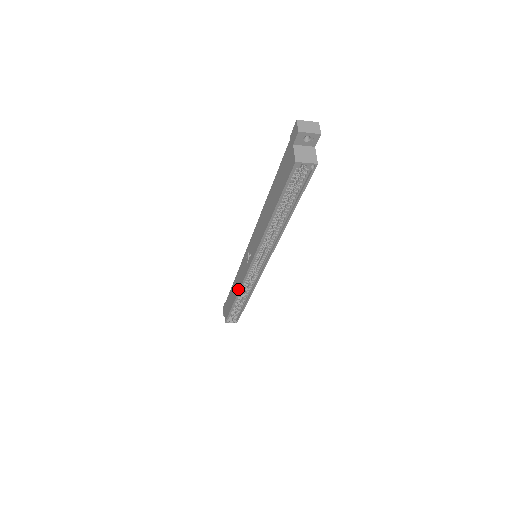
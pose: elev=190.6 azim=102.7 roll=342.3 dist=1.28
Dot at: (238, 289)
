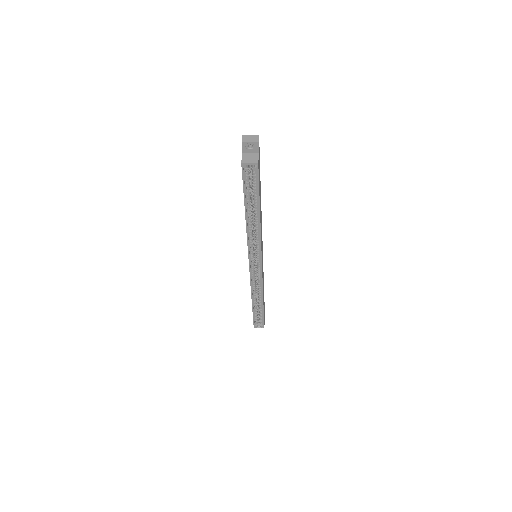
Dot at: (251, 289)
